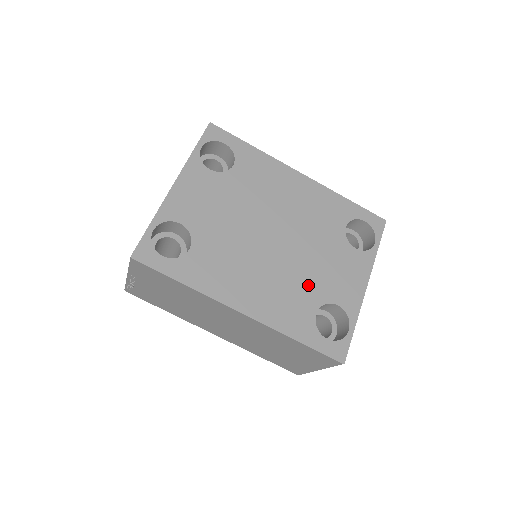
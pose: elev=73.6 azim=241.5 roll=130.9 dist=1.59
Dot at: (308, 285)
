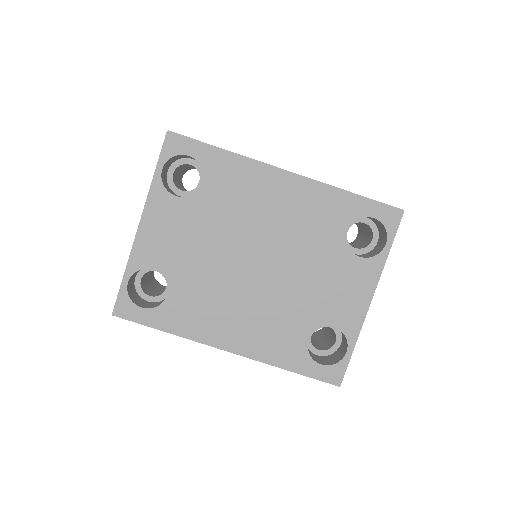
Dot at: (299, 311)
